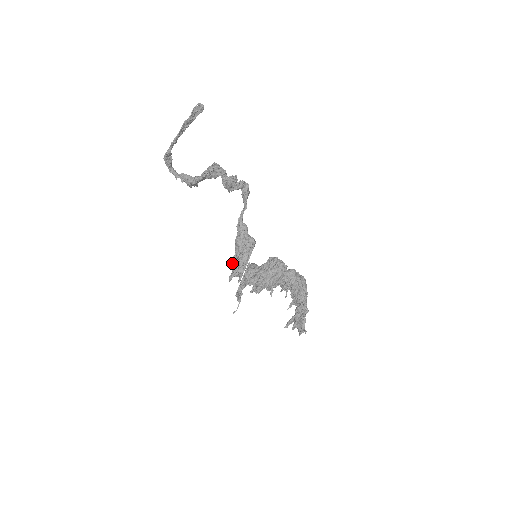
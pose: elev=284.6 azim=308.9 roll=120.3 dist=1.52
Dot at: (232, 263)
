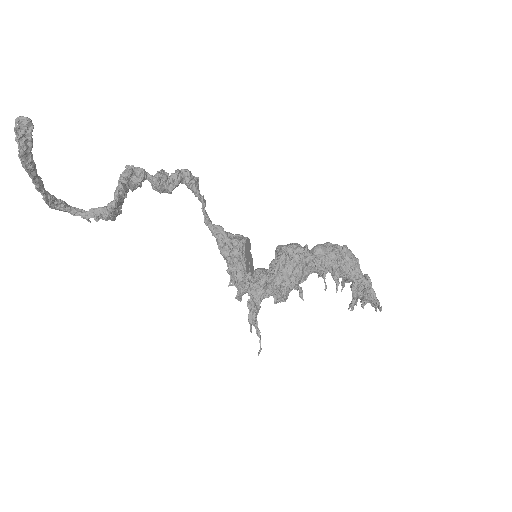
Dot at: (230, 280)
